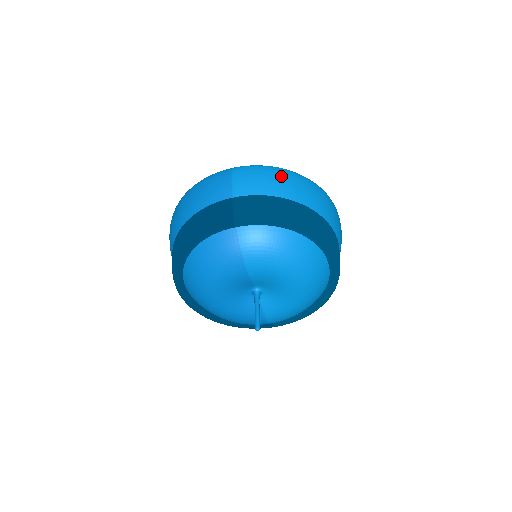
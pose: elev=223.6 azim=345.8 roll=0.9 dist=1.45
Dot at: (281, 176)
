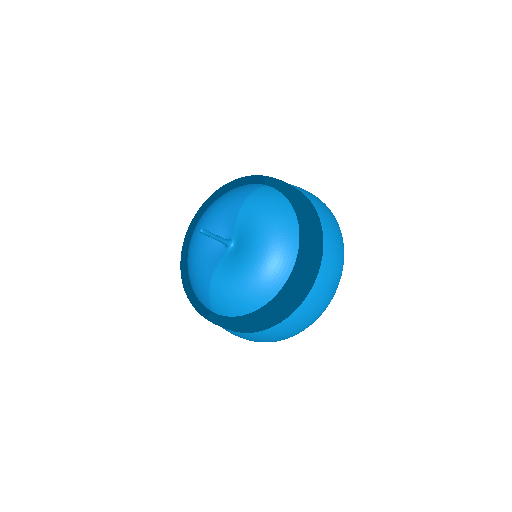
Dot at: (323, 203)
